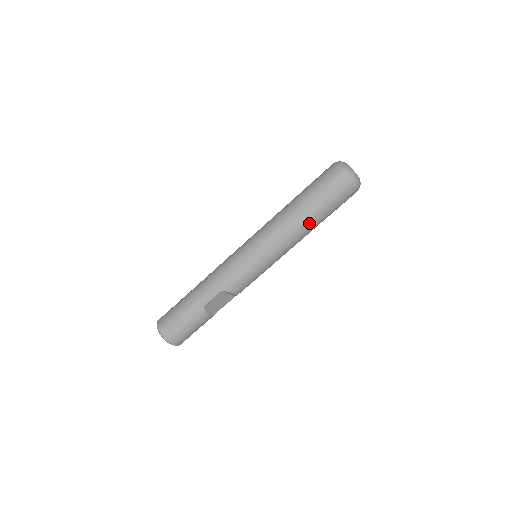
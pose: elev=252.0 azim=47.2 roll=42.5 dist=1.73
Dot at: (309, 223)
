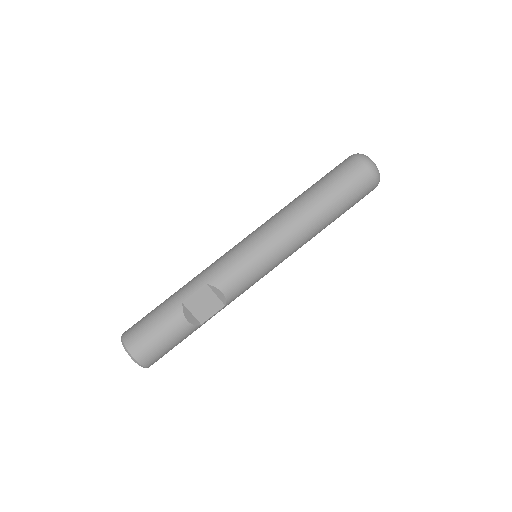
Dot at: (318, 208)
